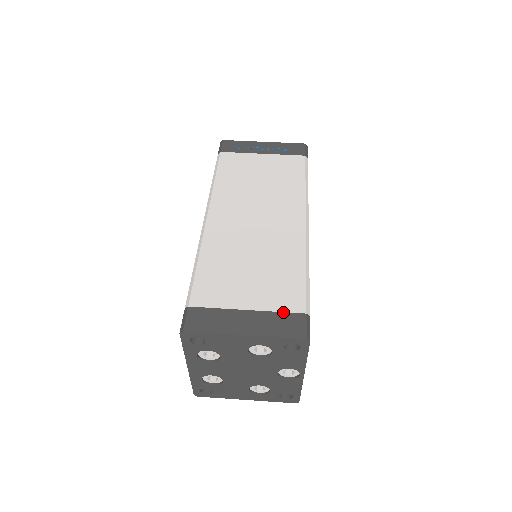
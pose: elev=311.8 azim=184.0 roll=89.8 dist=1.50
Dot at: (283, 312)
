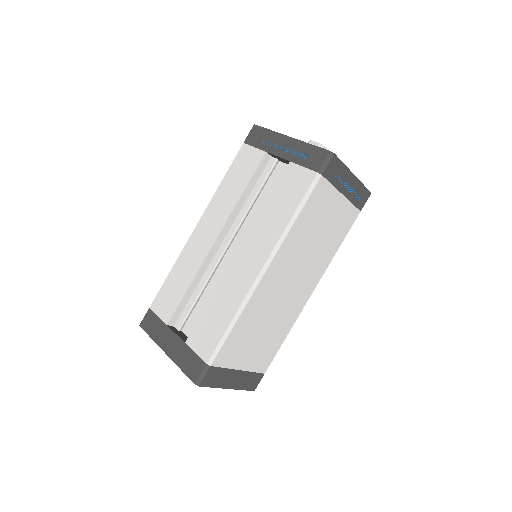
Dot at: (256, 373)
